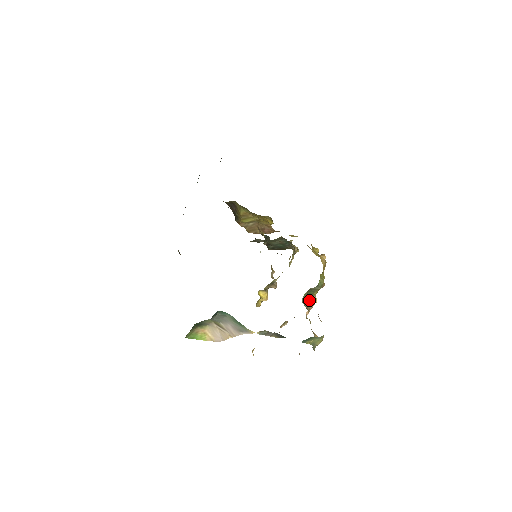
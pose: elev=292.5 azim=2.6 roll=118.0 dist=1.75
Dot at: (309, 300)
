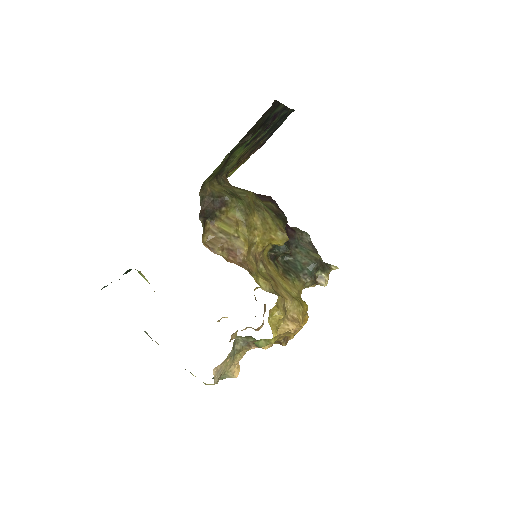
Dot at: occluded
